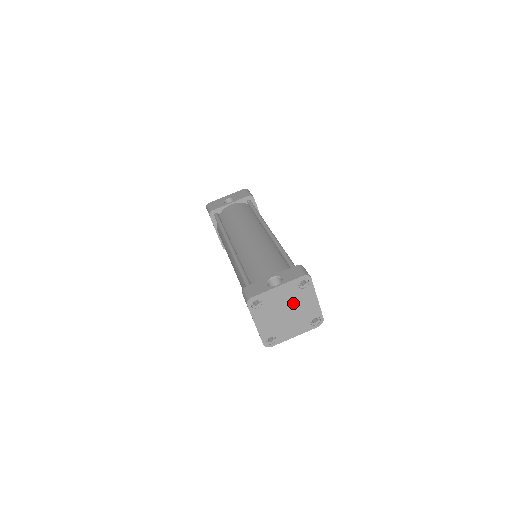
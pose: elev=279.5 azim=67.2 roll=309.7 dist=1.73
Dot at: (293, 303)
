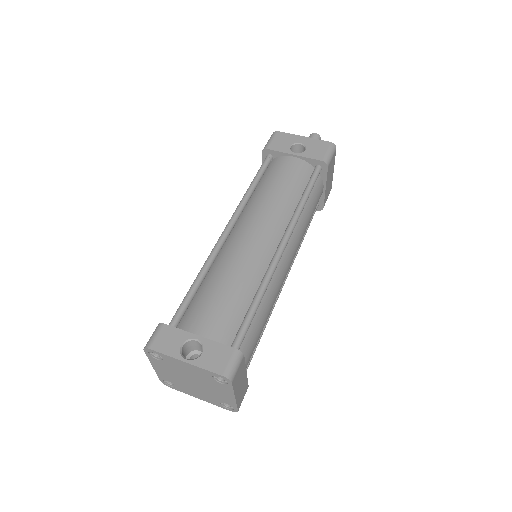
Dot at: (203, 382)
